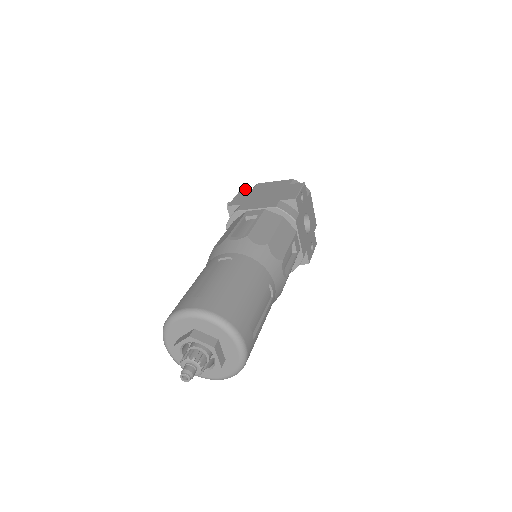
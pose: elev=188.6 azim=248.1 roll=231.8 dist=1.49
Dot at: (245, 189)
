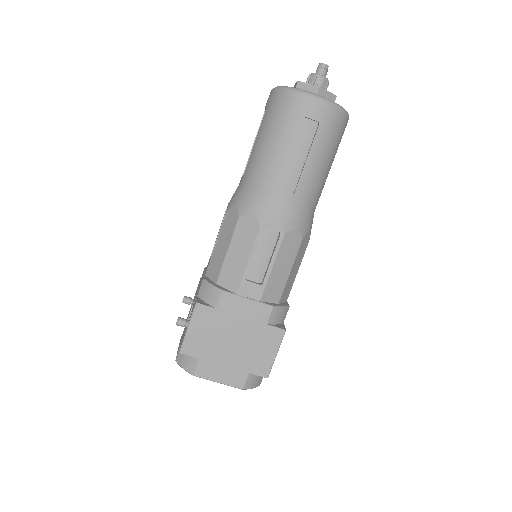
Dot at: occluded
